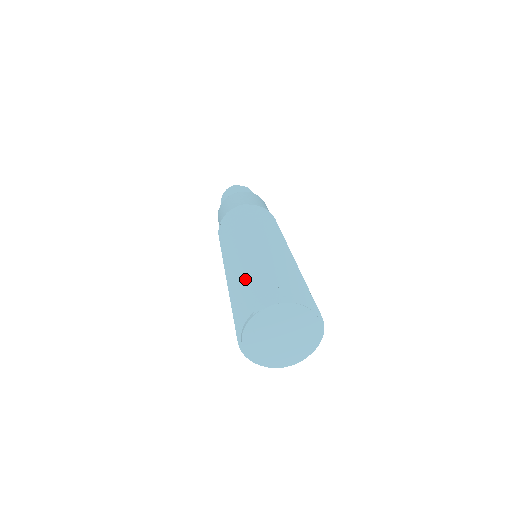
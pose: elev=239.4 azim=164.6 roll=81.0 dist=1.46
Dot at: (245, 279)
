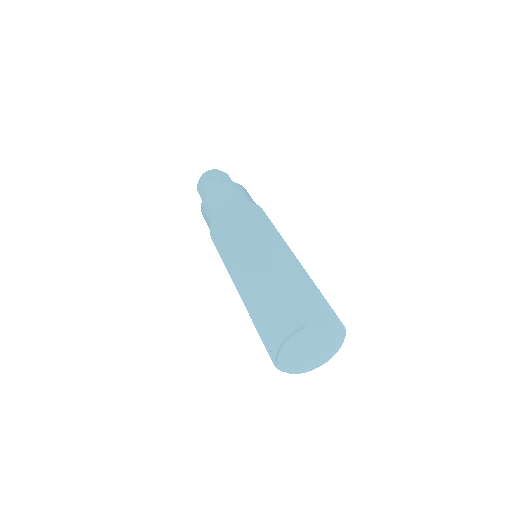
Dot at: (282, 288)
